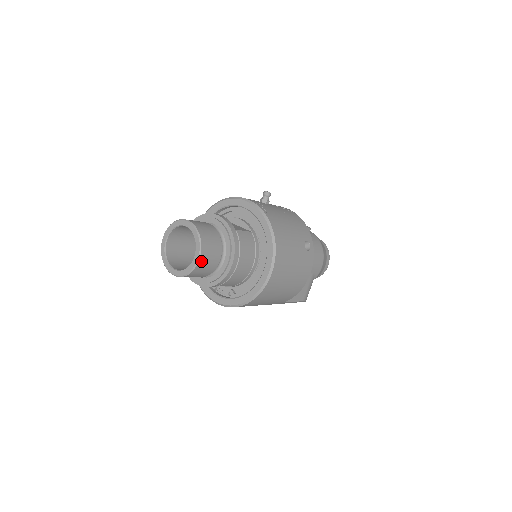
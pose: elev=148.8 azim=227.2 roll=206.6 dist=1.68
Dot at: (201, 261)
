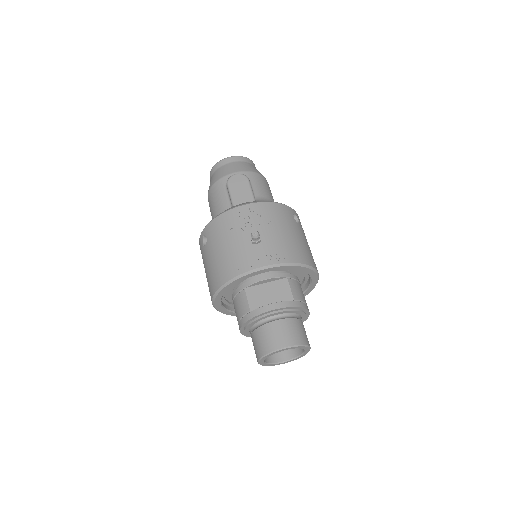
Dot at: occluded
